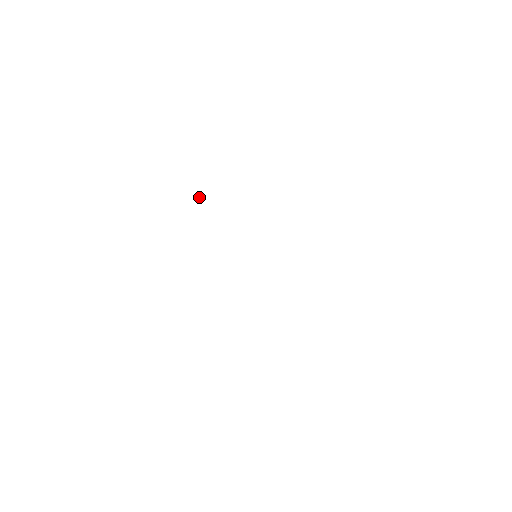
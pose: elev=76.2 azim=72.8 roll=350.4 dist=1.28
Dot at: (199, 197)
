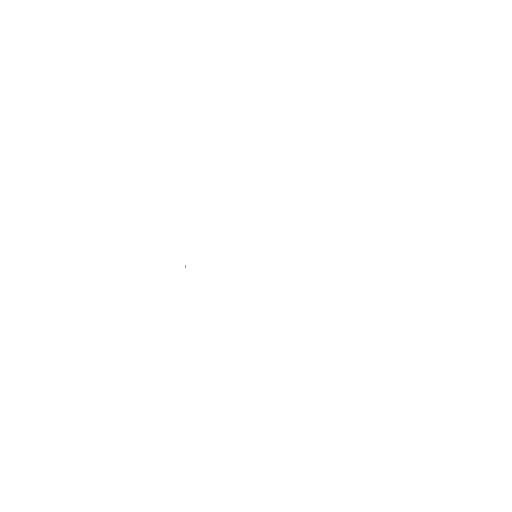
Dot at: occluded
